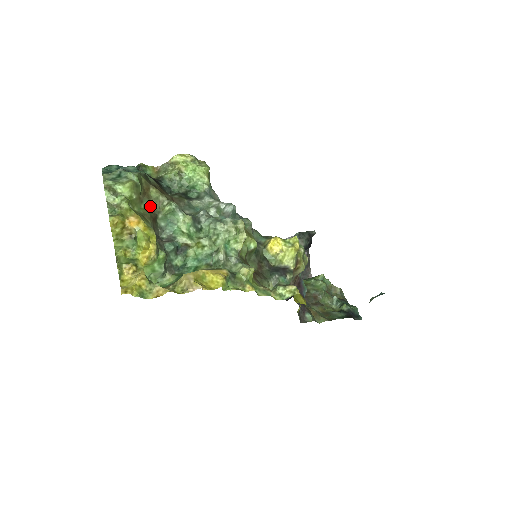
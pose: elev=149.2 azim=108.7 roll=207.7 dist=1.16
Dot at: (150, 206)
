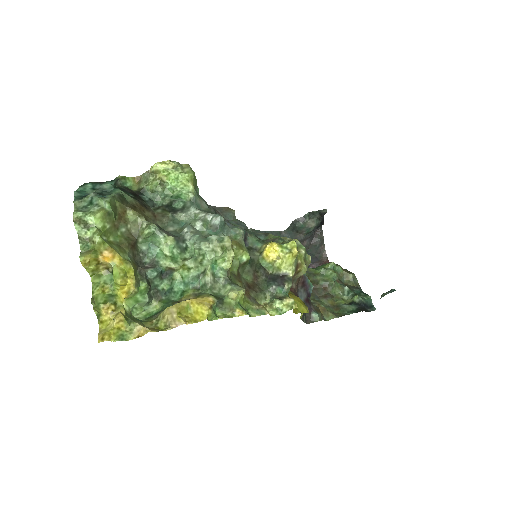
Dot at: (128, 231)
